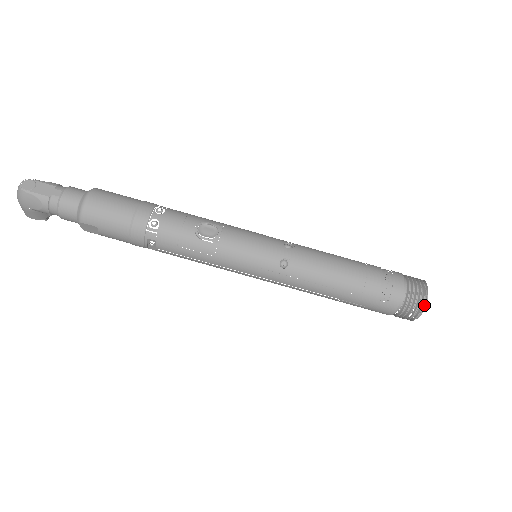
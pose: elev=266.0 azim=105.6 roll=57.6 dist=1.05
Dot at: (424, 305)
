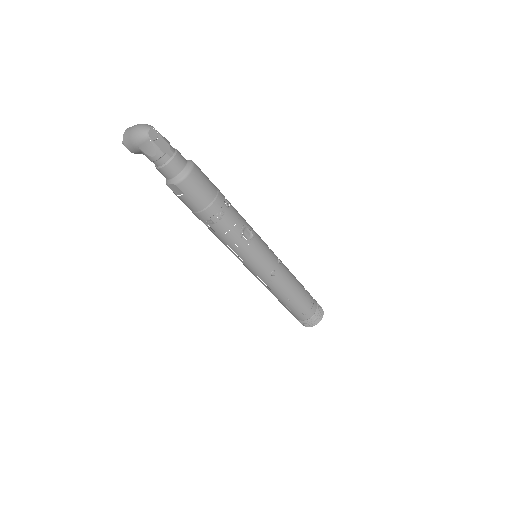
Dot at: occluded
